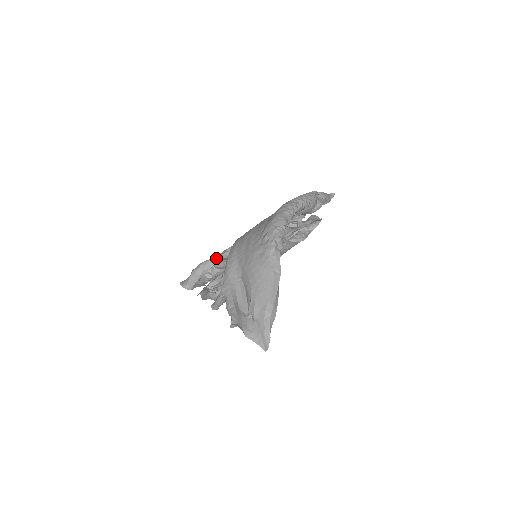
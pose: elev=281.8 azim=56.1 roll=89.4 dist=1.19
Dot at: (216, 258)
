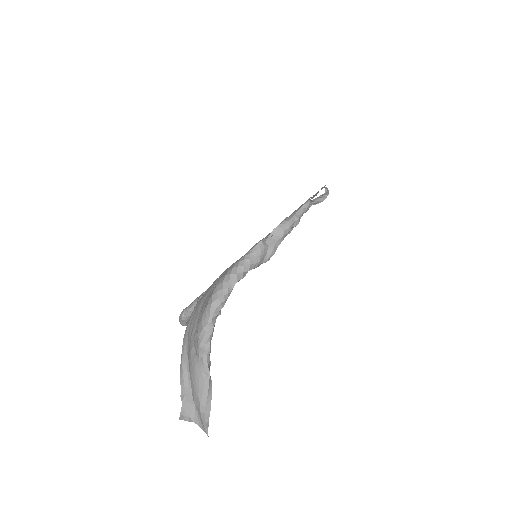
Dot at: (192, 308)
